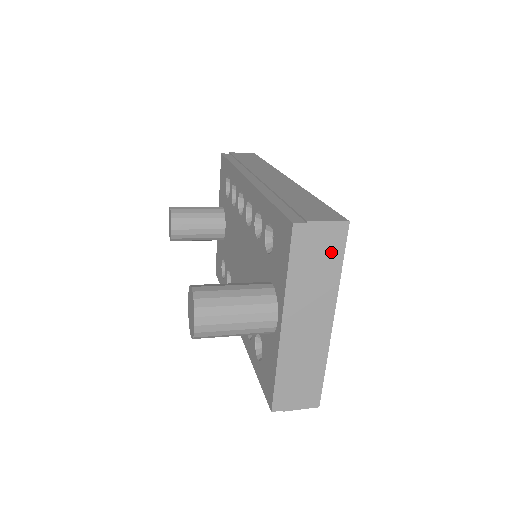
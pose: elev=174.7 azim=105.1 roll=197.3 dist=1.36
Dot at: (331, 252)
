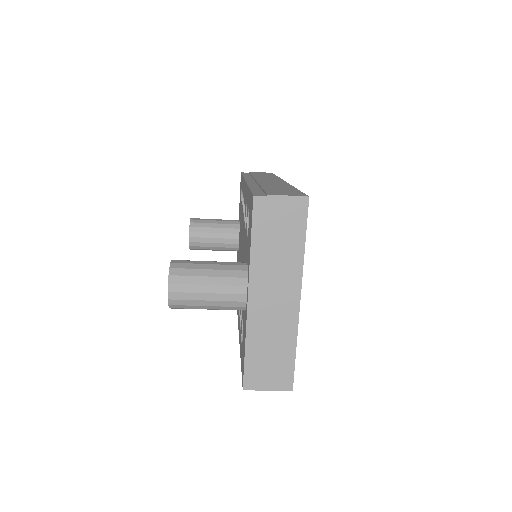
Dot at: (293, 226)
